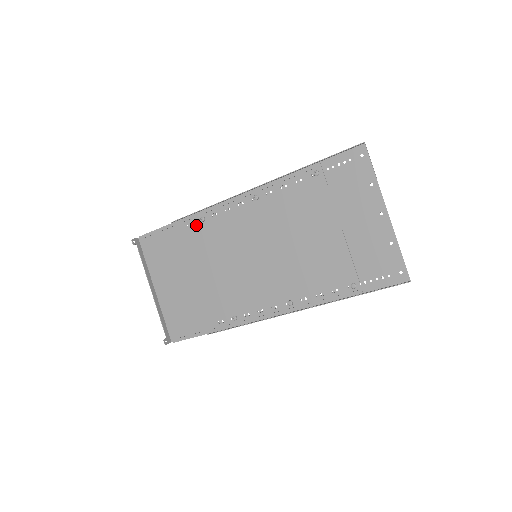
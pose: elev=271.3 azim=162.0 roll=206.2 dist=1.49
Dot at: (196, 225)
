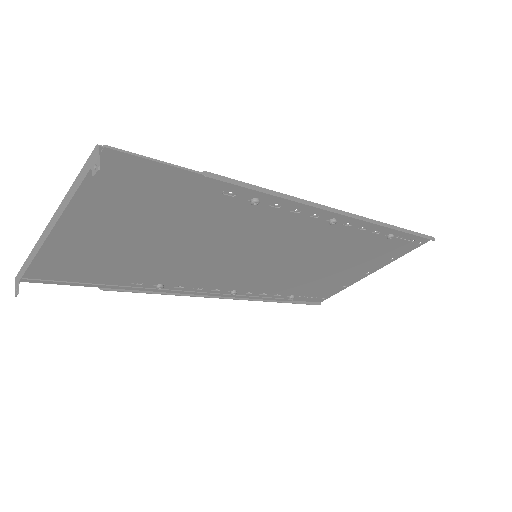
Dot at: (236, 200)
